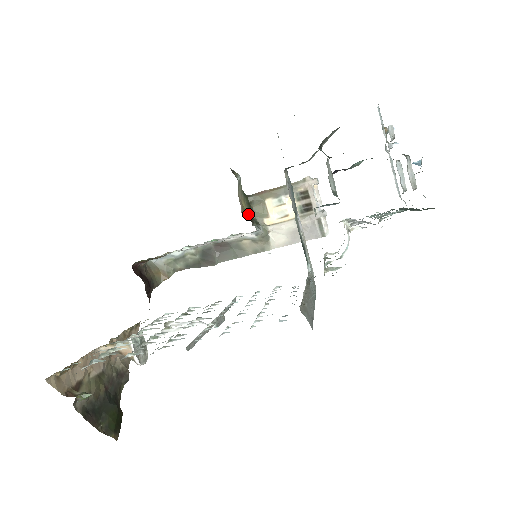
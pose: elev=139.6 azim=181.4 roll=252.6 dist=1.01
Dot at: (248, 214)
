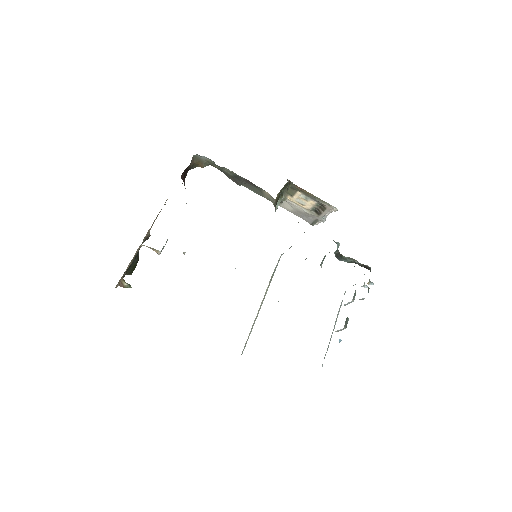
Dot at: (280, 193)
